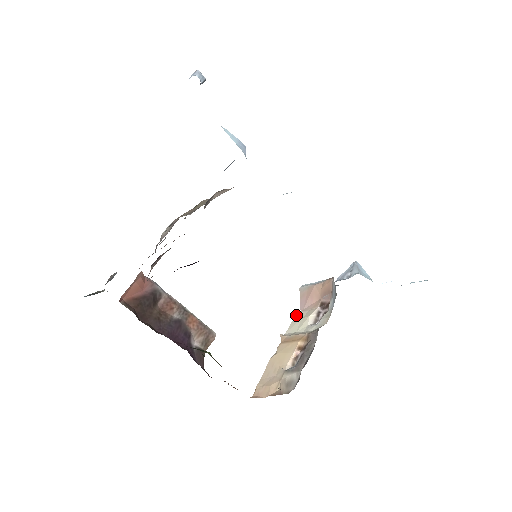
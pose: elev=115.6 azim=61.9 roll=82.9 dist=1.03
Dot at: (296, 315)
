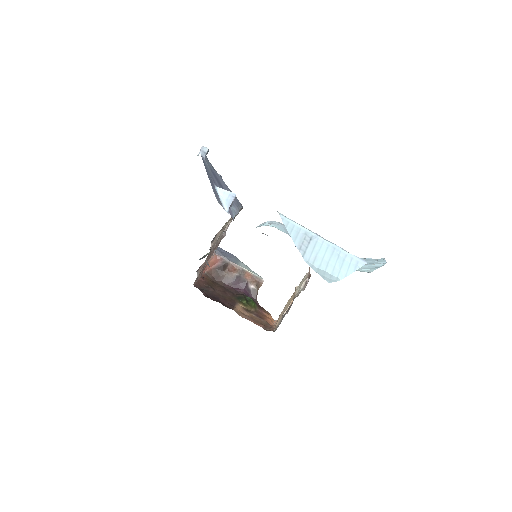
Dot at: occluded
